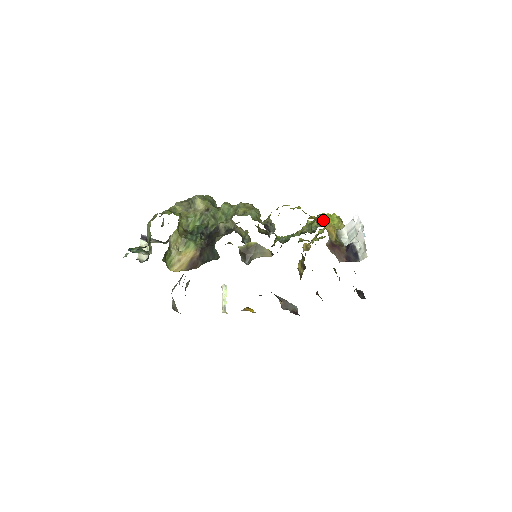
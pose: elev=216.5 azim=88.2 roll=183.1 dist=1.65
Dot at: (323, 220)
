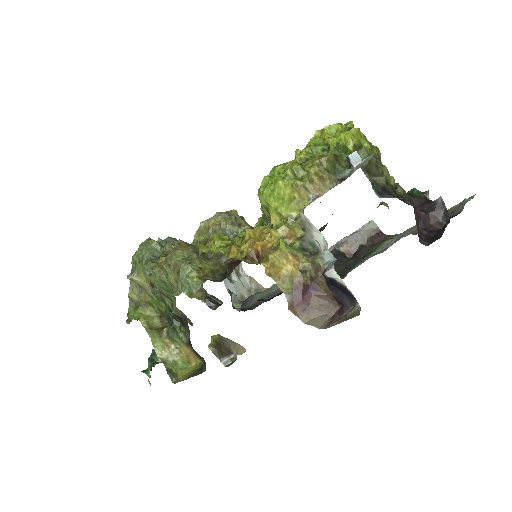
Dot at: (258, 248)
